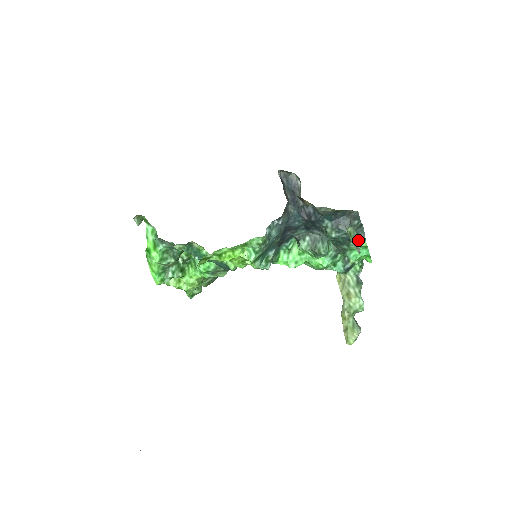
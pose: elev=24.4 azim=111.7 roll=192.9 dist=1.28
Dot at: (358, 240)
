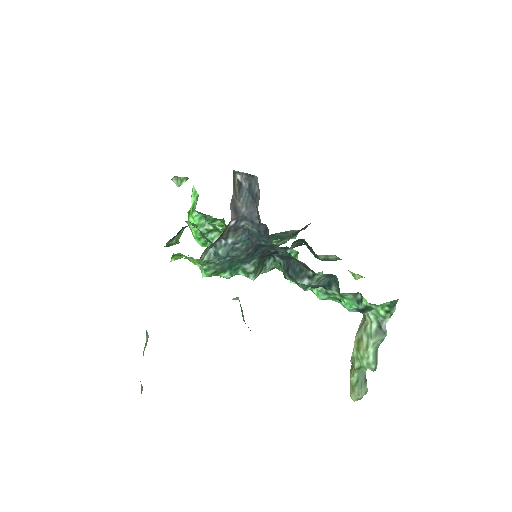
Dot at: (334, 291)
